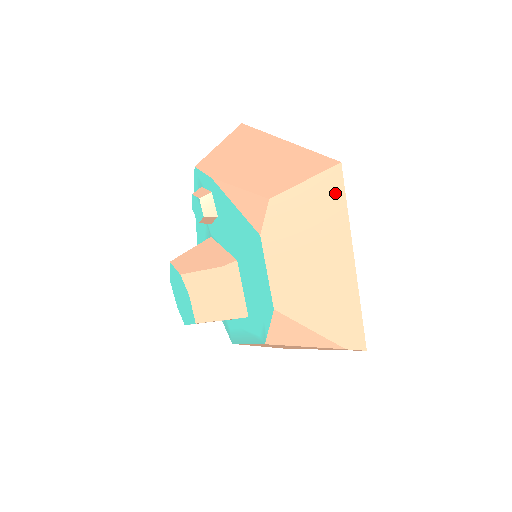
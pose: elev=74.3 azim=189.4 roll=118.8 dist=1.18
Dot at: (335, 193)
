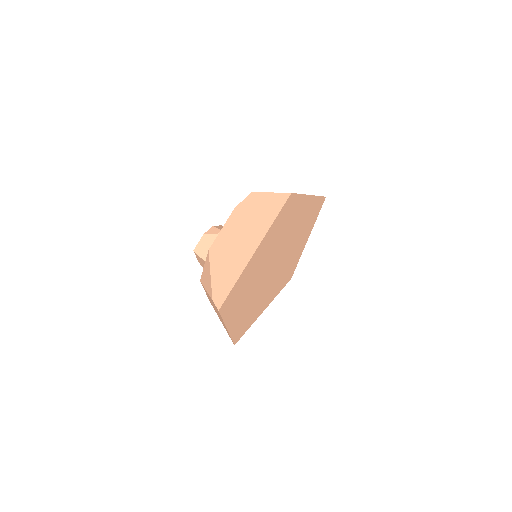
Dot at: (277, 207)
